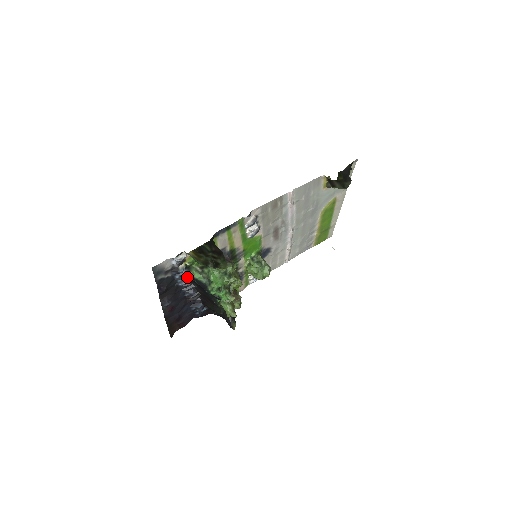
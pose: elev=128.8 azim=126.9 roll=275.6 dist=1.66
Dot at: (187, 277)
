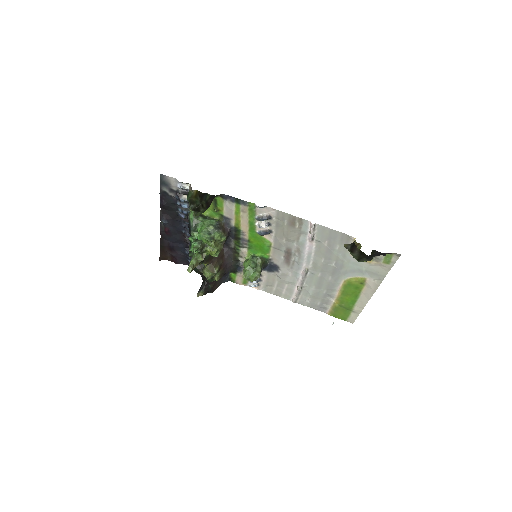
Dot at: (187, 212)
